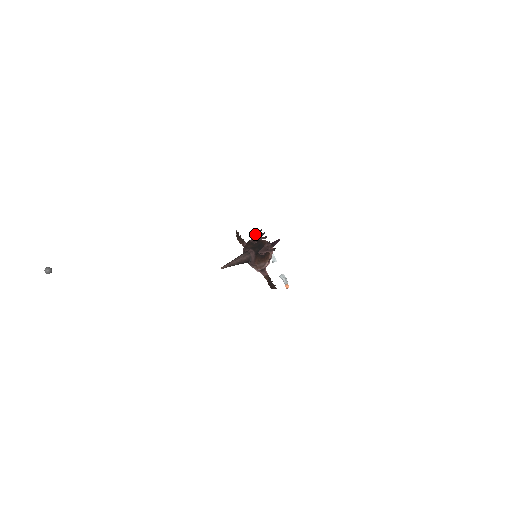
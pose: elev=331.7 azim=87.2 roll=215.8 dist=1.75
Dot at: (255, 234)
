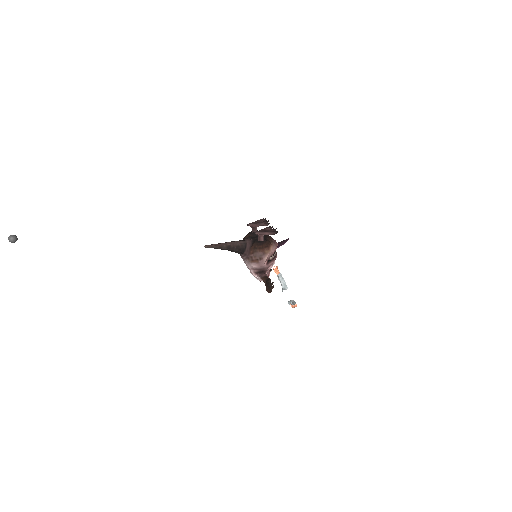
Dot at: (256, 221)
